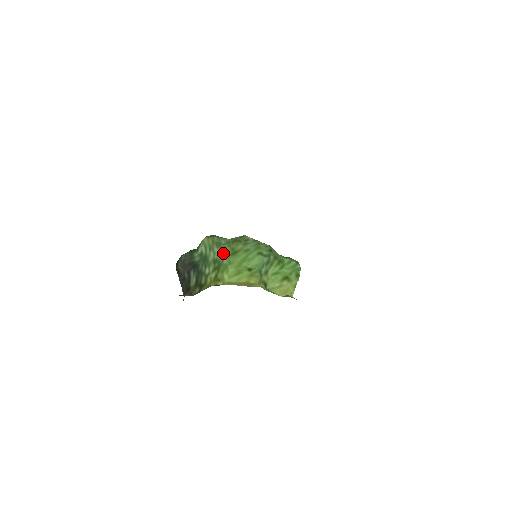
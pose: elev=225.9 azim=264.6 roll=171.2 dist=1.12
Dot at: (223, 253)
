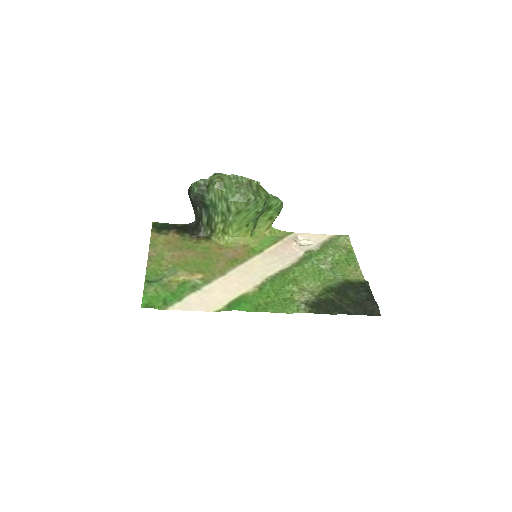
Dot at: (230, 210)
